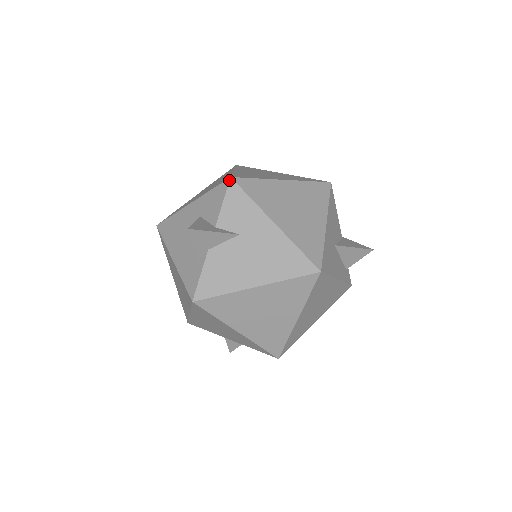
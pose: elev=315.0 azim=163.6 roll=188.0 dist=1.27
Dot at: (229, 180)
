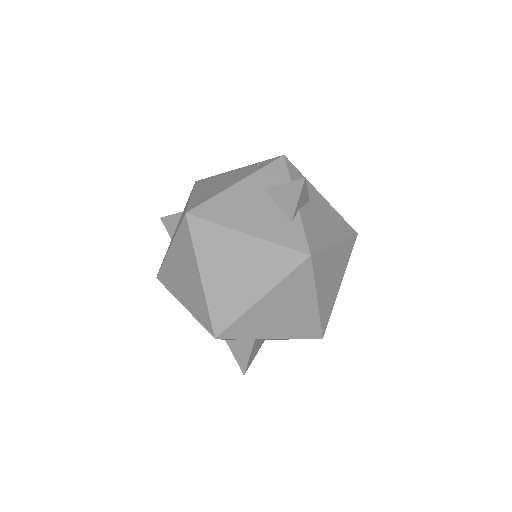
Dot at: (284, 157)
